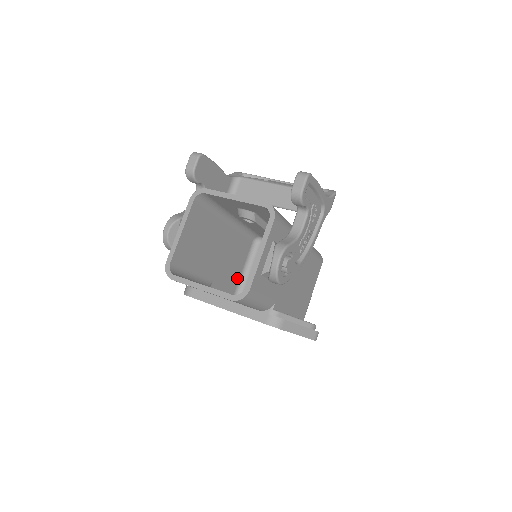
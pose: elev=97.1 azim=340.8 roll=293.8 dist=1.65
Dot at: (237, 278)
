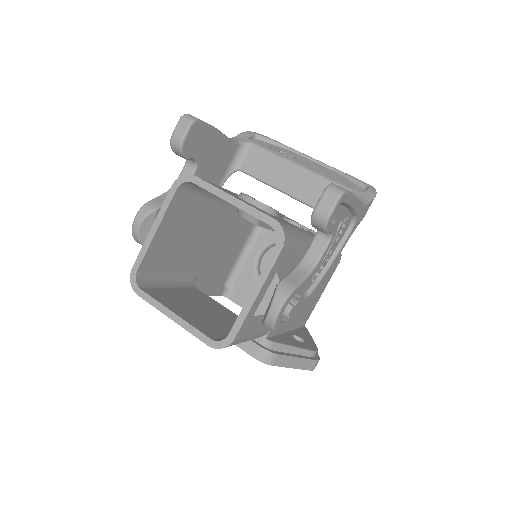
Dot at: (232, 262)
